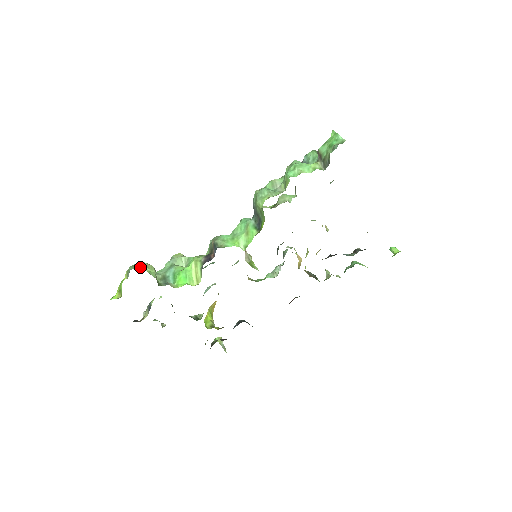
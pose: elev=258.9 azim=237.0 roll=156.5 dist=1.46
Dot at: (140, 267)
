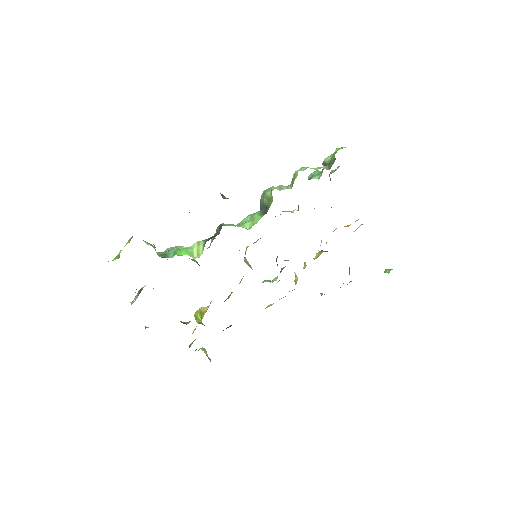
Dot at: occluded
